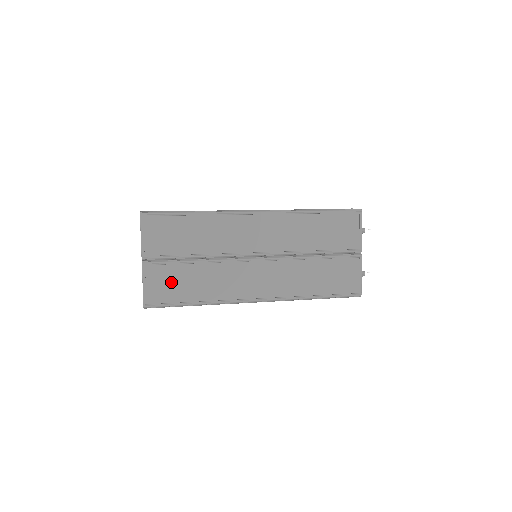
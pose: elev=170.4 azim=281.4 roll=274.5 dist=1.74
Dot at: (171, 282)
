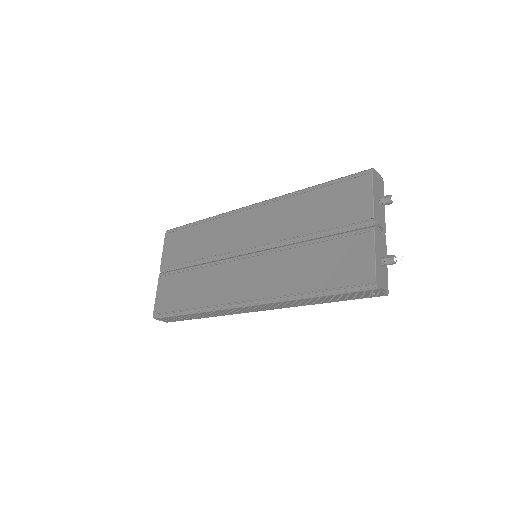
Dot at: (176, 290)
